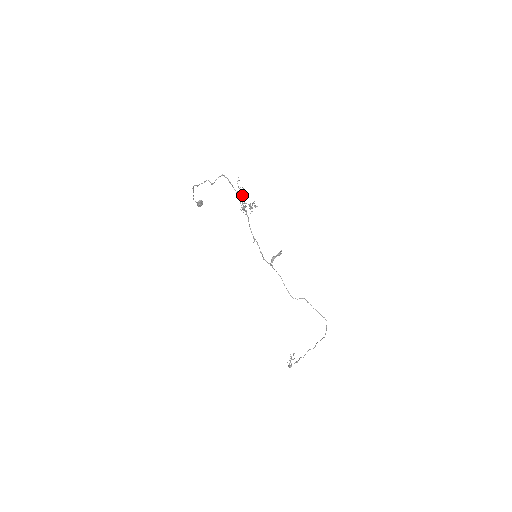
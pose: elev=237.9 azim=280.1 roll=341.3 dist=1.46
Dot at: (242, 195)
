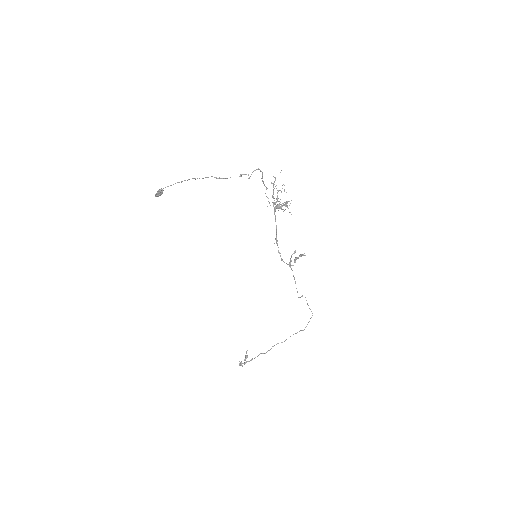
Dot at: occluded
